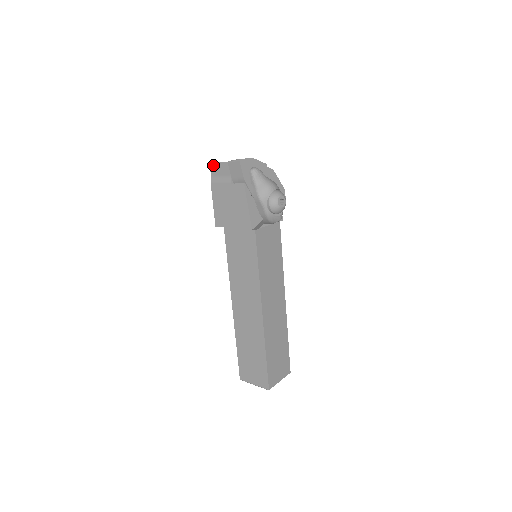
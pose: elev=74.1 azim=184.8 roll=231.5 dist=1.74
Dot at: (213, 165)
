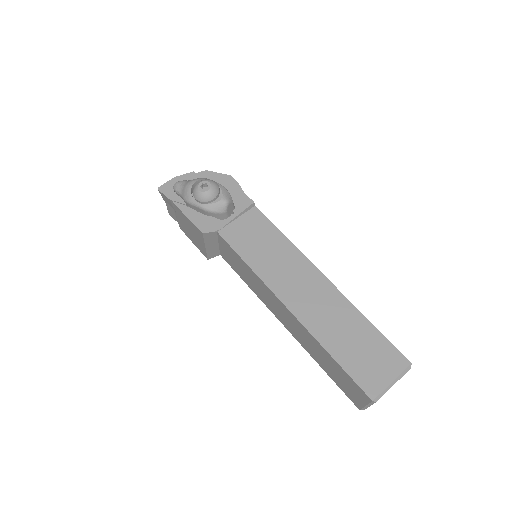
Dot at: (169, 213)
